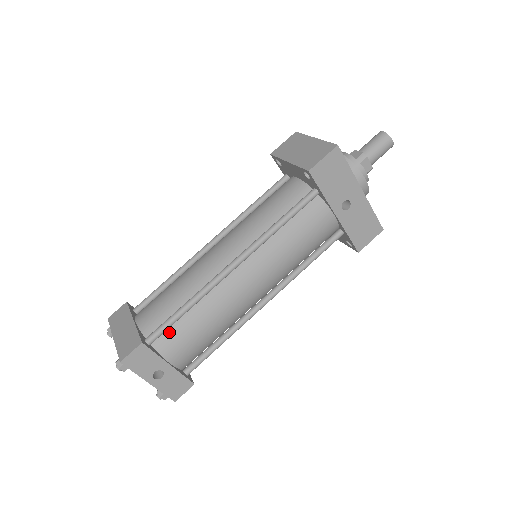
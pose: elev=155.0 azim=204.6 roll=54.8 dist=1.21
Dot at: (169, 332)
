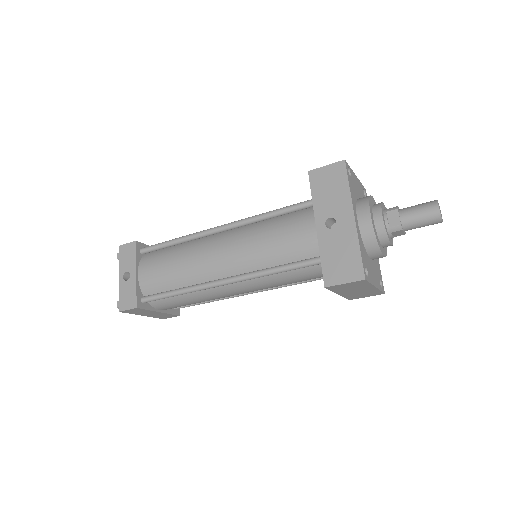
Dot at: (156, 253)
